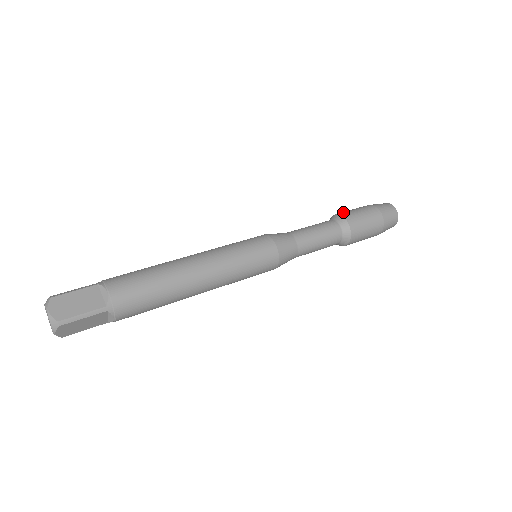
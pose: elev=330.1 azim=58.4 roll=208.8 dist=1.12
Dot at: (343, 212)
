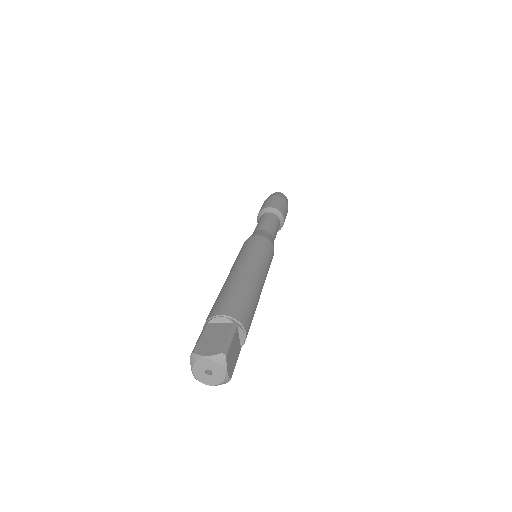
Dot at: (280, 208)
